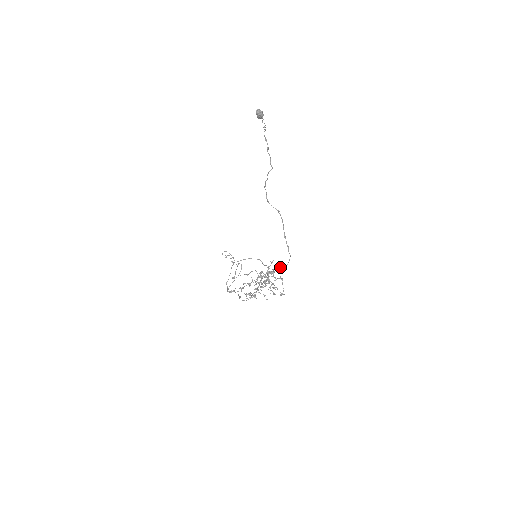
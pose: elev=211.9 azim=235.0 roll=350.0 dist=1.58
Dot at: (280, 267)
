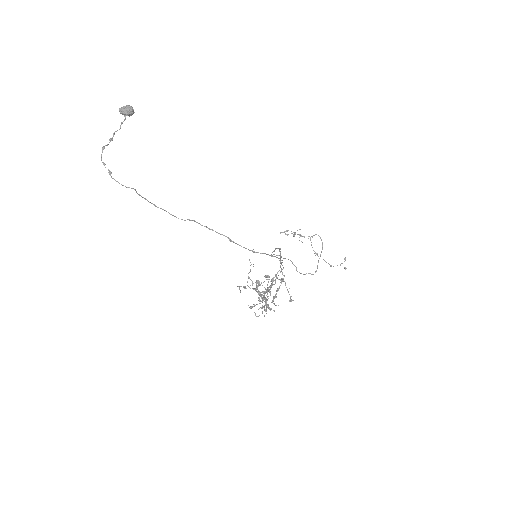
Dot at: (282, 262)
